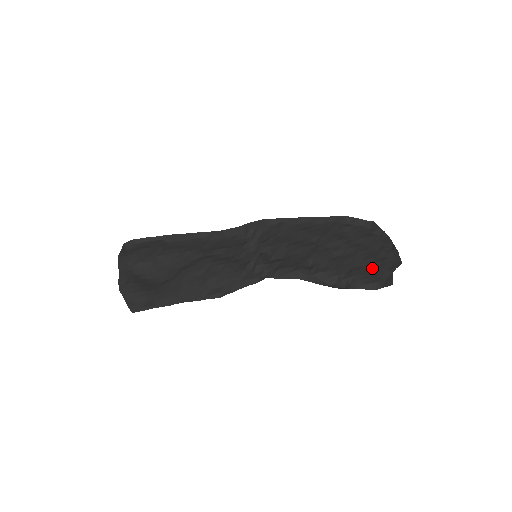
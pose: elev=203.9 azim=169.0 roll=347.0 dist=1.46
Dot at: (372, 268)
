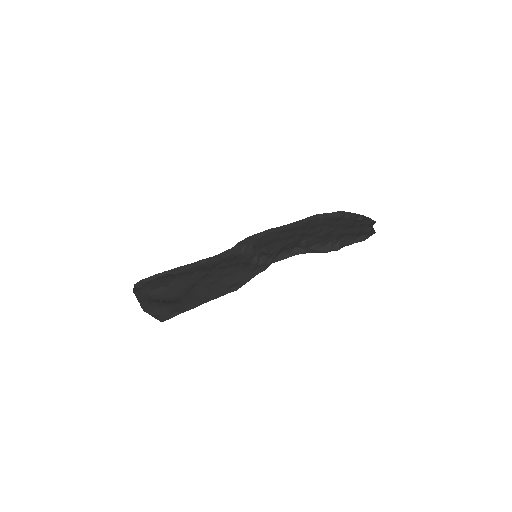
Dot at: (355, 231)
